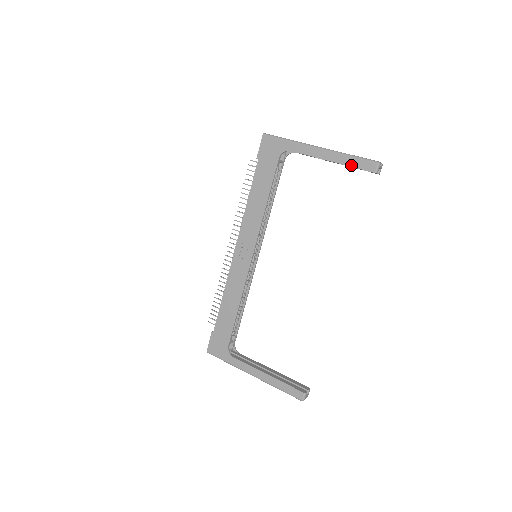
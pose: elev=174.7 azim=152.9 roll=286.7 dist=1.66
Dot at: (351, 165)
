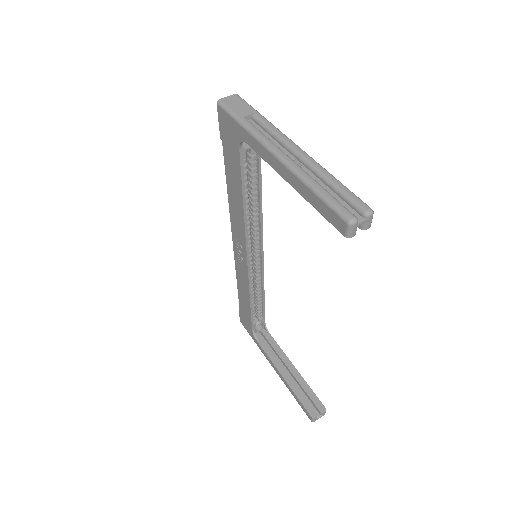
Dot at: (314, 206)
